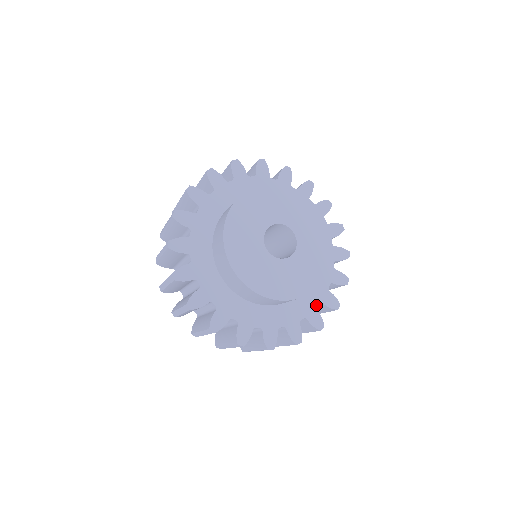
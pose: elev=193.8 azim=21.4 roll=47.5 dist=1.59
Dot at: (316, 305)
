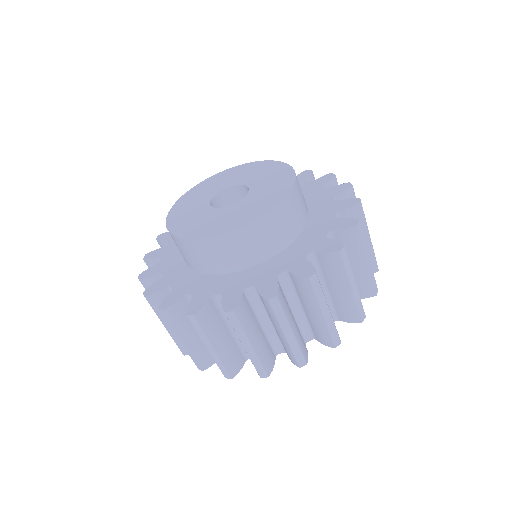
Dot at: (246, 286)
